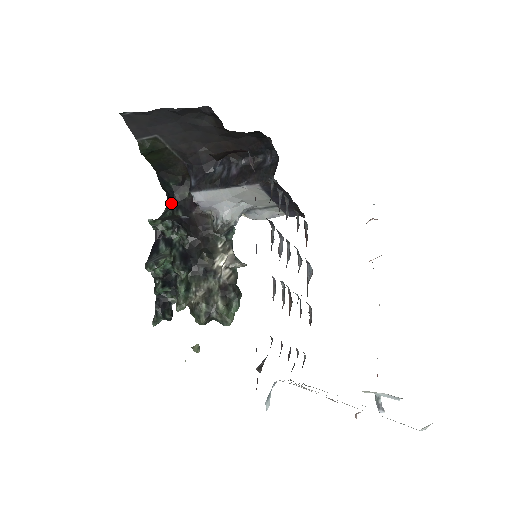
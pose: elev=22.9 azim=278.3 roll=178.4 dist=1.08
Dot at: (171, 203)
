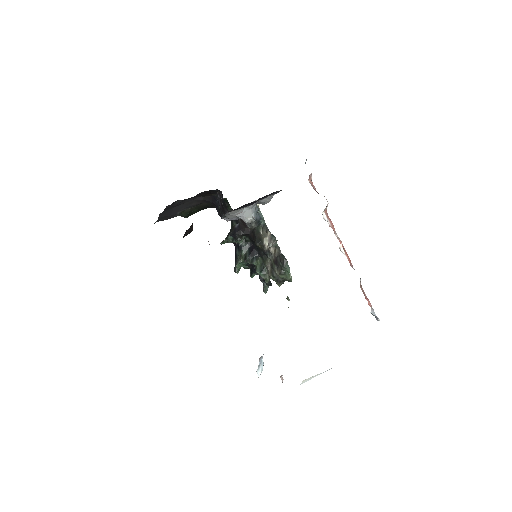
Dot at: occluded
